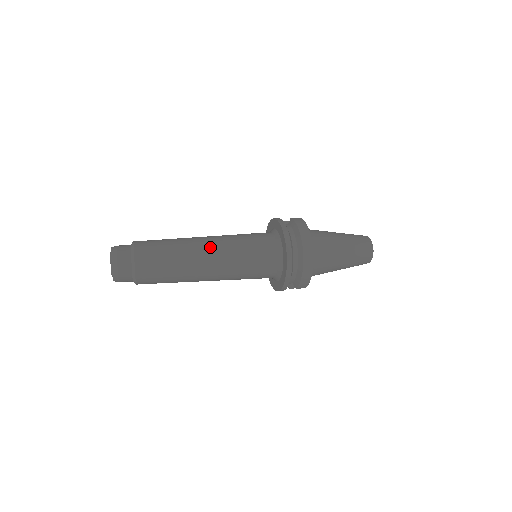
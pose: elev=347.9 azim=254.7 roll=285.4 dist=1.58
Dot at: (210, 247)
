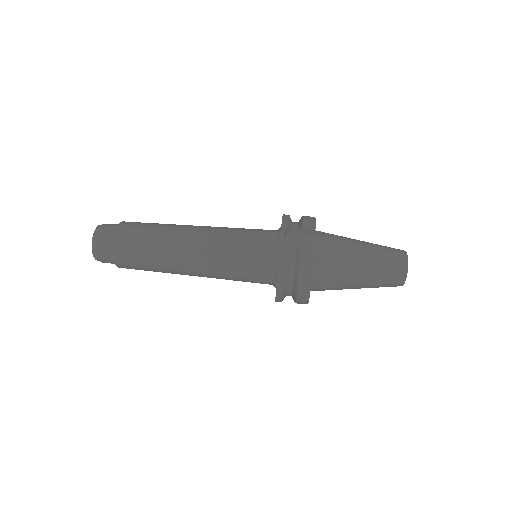
Dot at: (194, 265)
